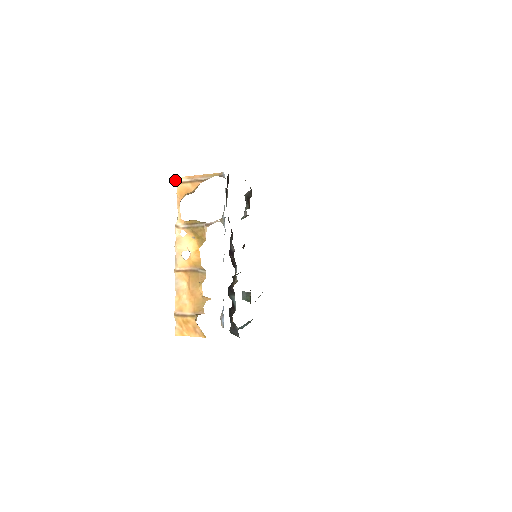
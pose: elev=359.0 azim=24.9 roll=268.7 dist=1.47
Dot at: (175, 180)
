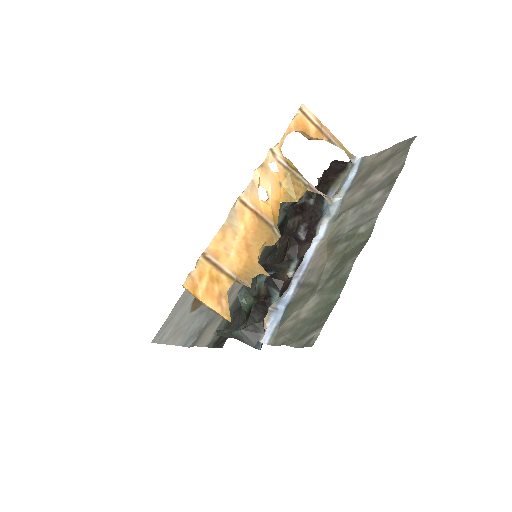
Dot at: (301, 105)
